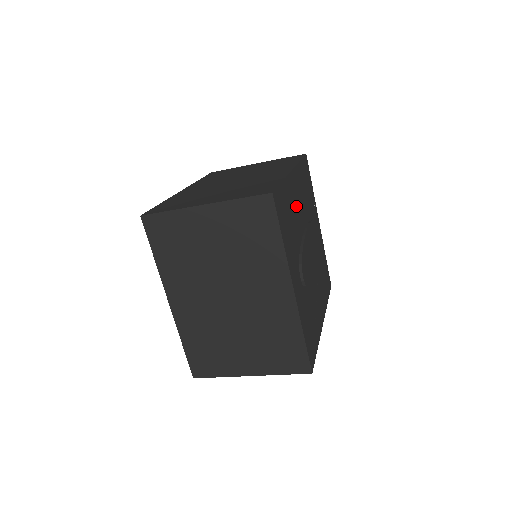
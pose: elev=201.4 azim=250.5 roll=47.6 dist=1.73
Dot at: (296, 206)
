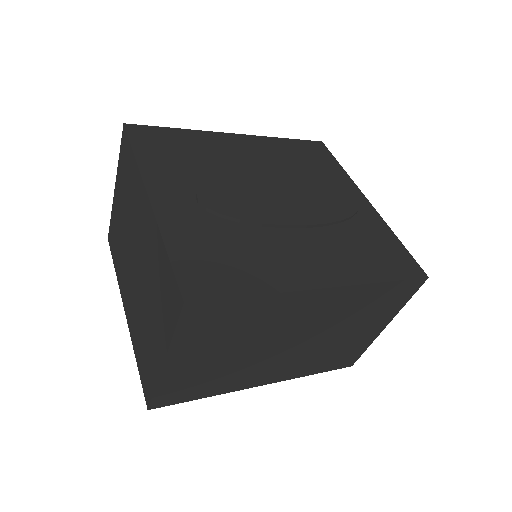
Dot at: (230, 155)
